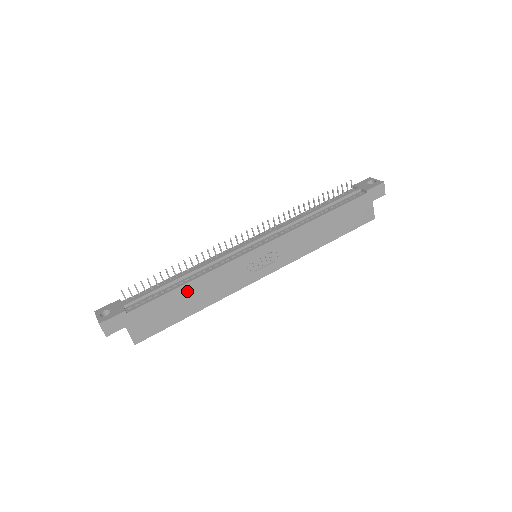
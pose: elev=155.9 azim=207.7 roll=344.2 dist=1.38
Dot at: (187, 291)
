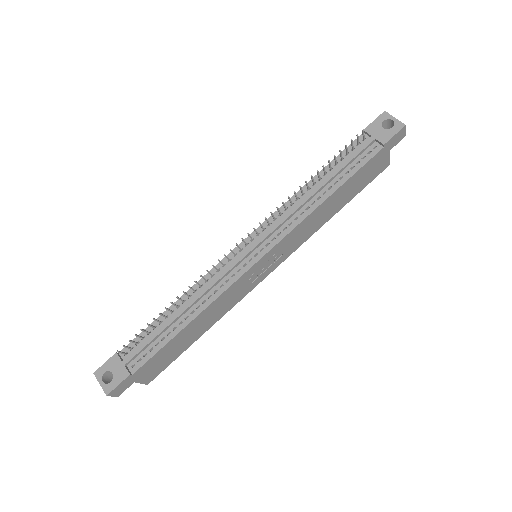
Dot at: (190, 328)
